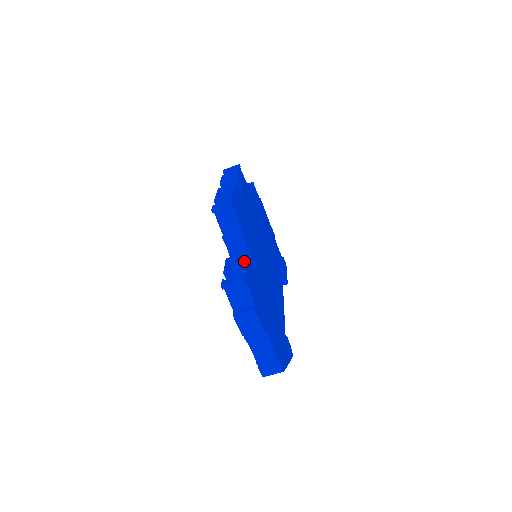
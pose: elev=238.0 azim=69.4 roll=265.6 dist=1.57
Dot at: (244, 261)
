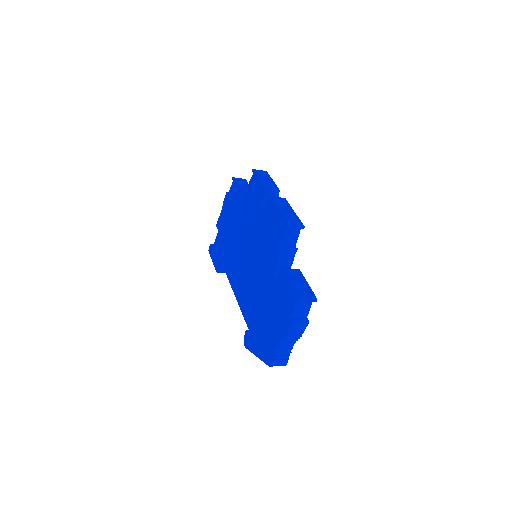
Dot at: (305, 279)
